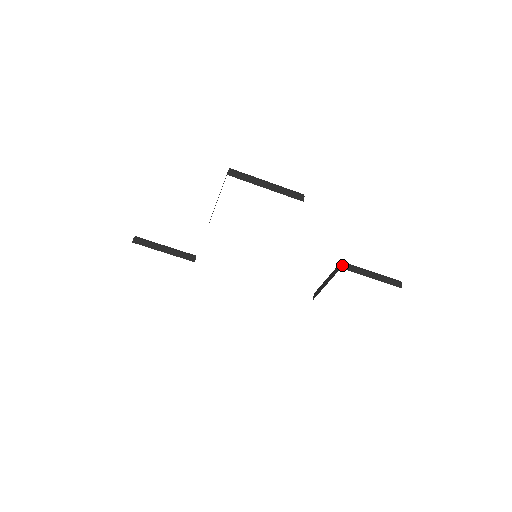
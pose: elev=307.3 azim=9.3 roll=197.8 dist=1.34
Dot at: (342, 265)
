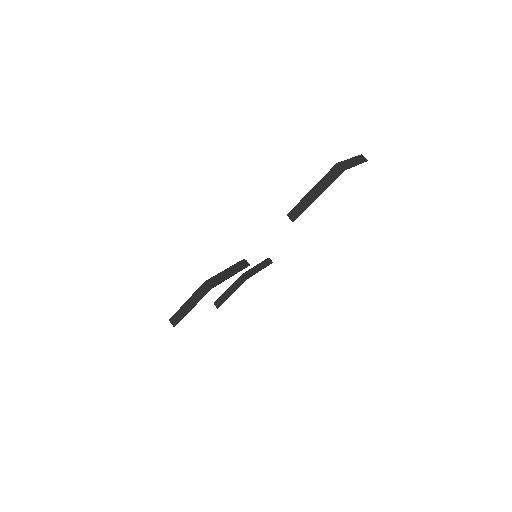
Dot at: (290, 218)
